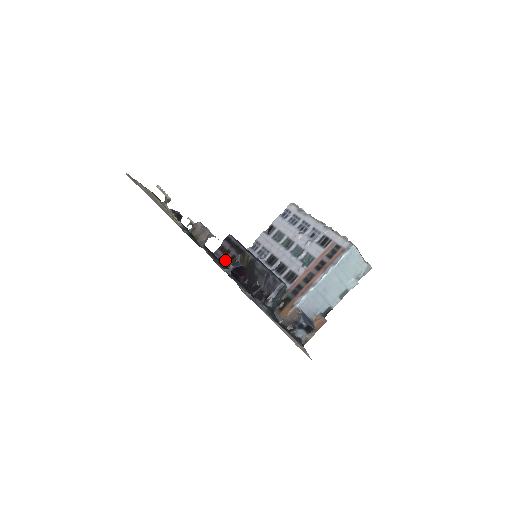
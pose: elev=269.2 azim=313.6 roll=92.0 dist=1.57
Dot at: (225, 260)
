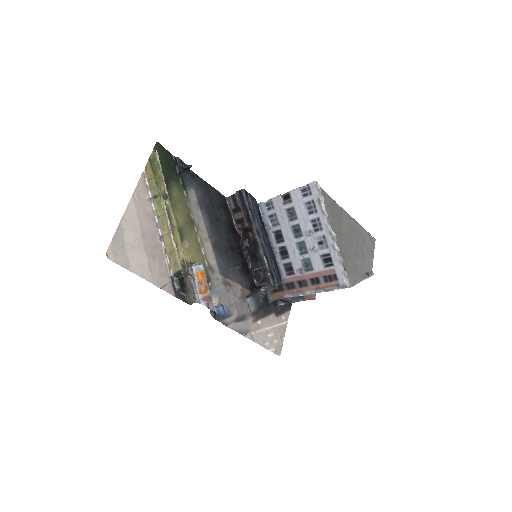
Dot at: (235, 217)
